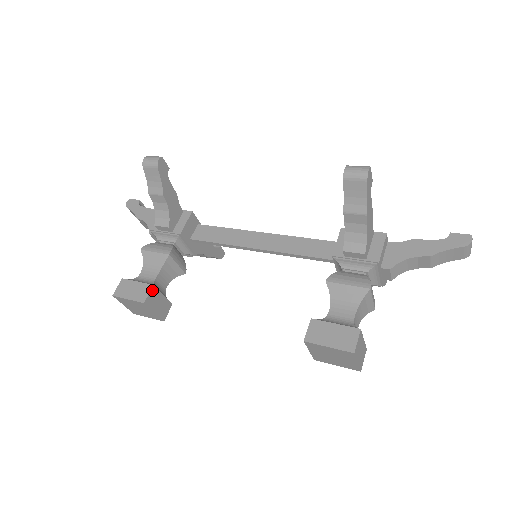
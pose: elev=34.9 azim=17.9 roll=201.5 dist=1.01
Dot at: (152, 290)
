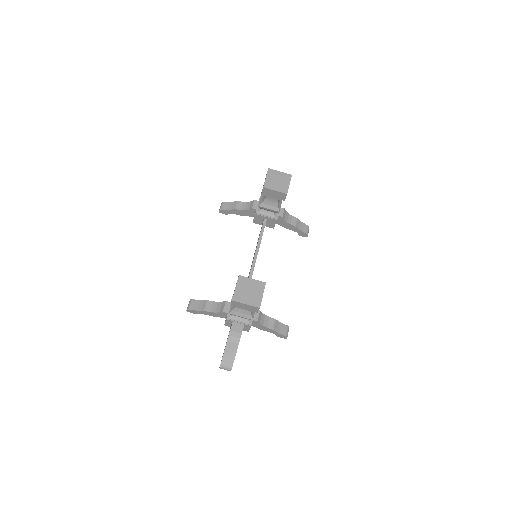
Dot at: occluded
